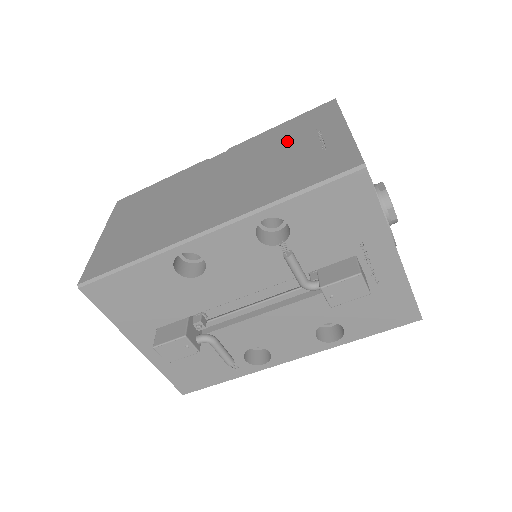
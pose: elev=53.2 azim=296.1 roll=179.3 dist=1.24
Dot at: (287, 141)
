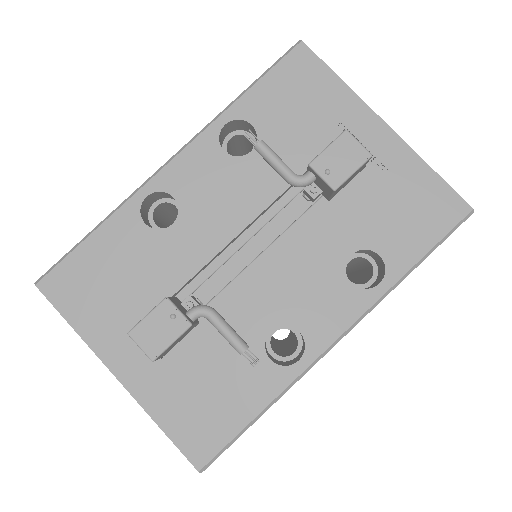
Dot at: occluded
